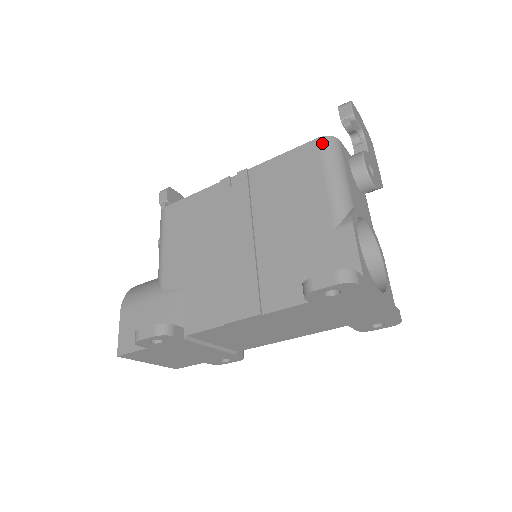
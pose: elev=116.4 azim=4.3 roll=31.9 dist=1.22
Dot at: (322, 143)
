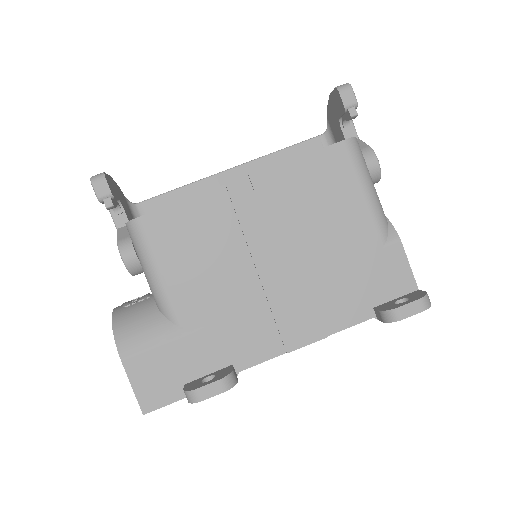
Dot at: (351, 147)
